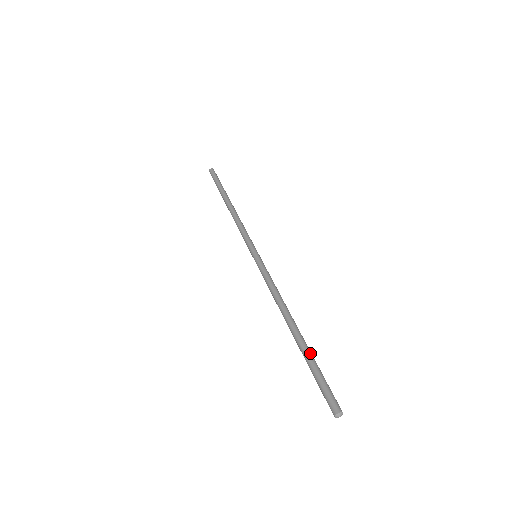
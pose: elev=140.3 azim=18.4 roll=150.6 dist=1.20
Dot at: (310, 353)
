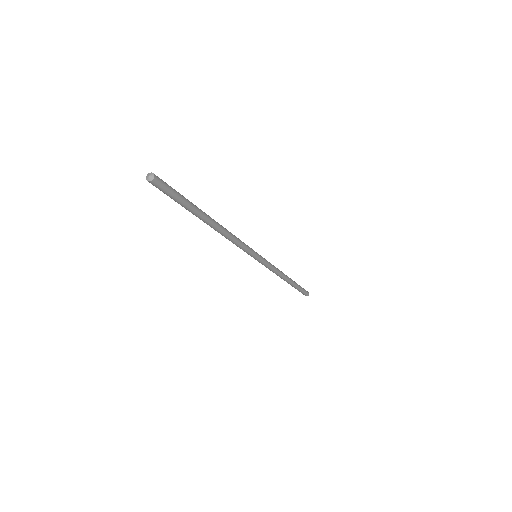
Dot at: (195, 205)
